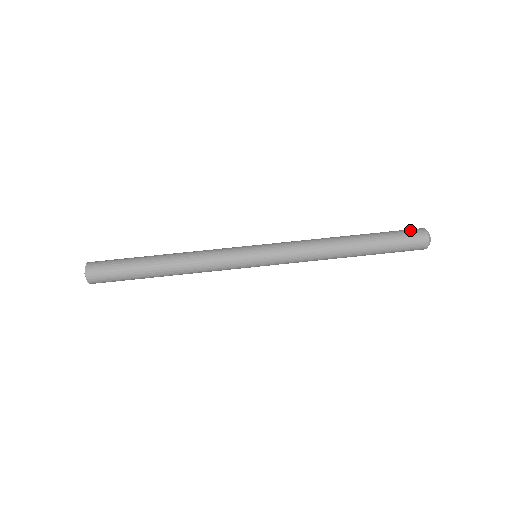
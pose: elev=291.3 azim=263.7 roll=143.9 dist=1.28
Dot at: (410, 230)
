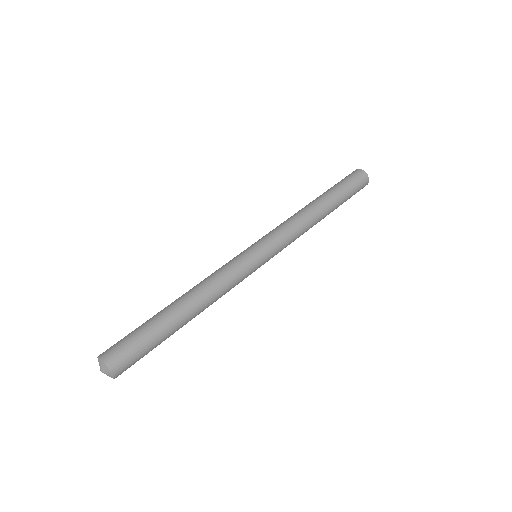
Dot at: occluded
